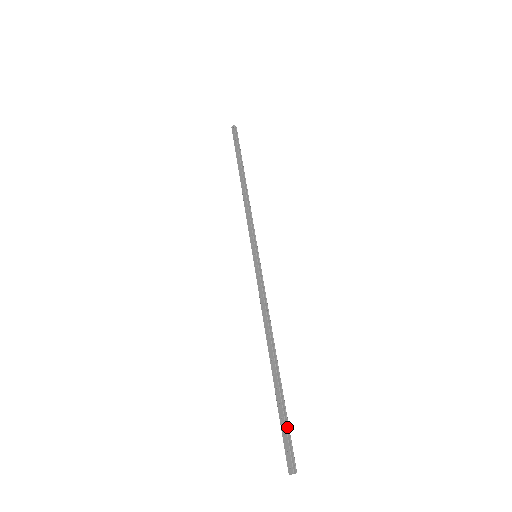
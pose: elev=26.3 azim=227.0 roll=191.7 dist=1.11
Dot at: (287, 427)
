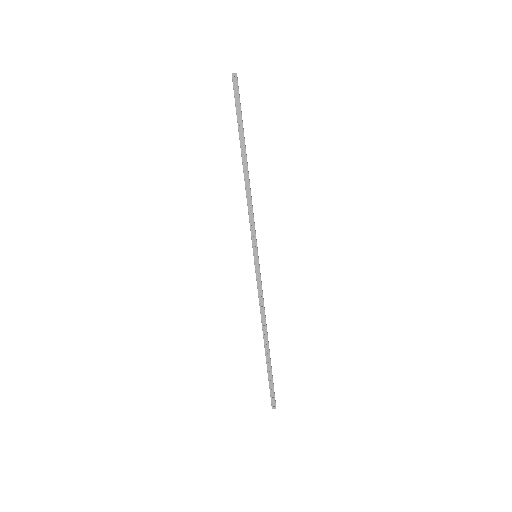
Dot at: occluded
